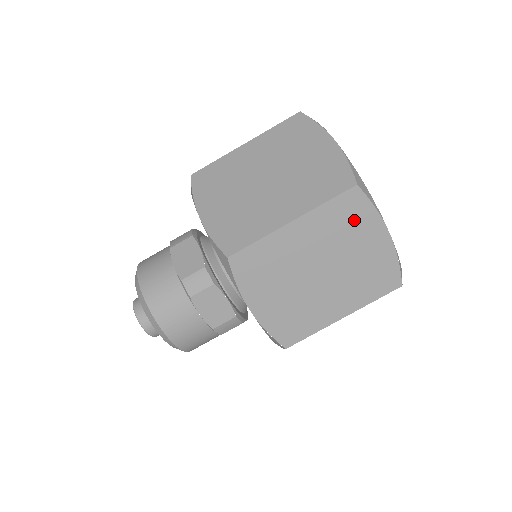
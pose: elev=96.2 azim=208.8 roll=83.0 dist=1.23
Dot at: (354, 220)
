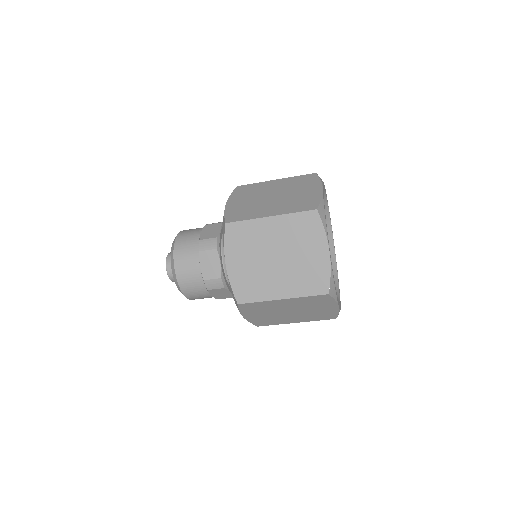
Dot at: (309, 232)
